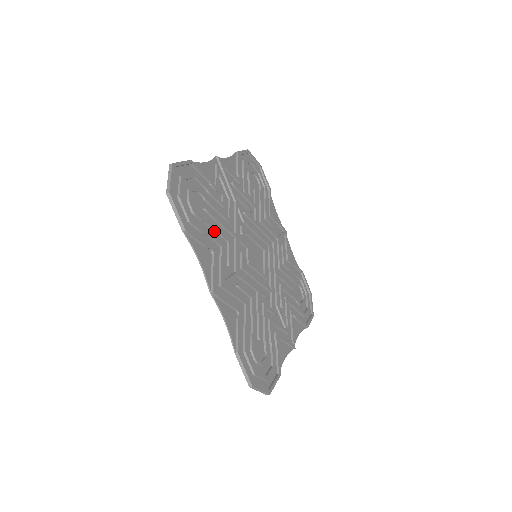
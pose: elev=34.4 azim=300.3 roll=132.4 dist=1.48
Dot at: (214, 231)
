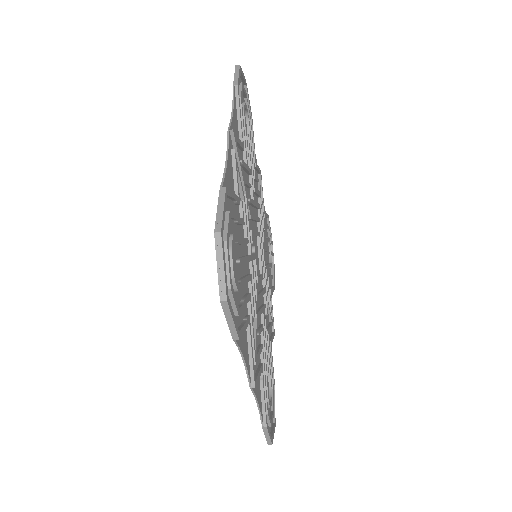
Dot at: occluded
